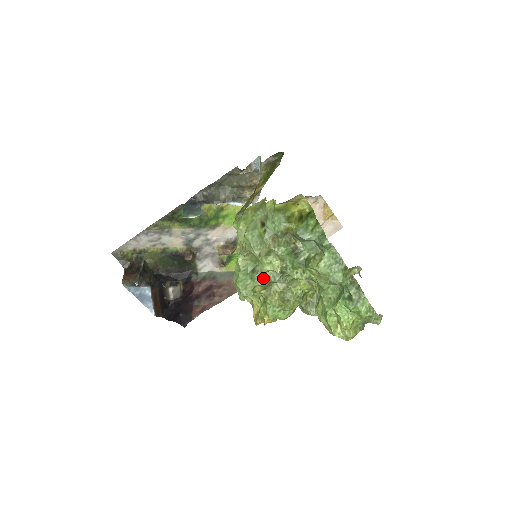
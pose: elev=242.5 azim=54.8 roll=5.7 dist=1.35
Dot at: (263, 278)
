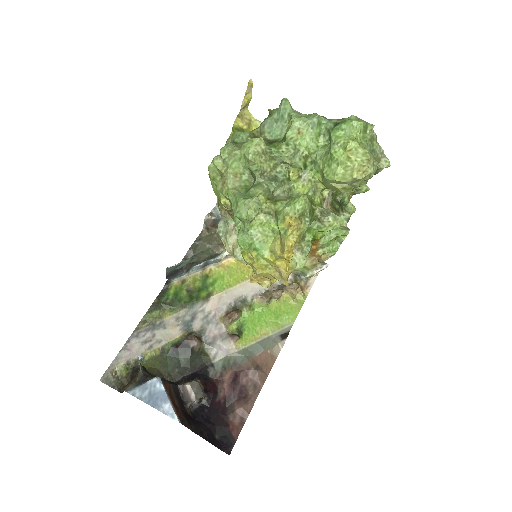
Dot at: (260, 187)
